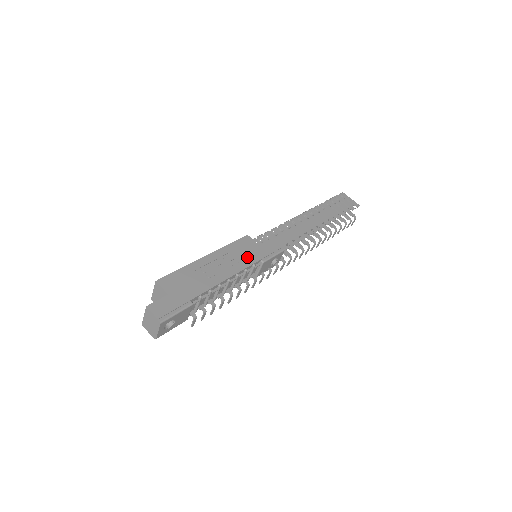
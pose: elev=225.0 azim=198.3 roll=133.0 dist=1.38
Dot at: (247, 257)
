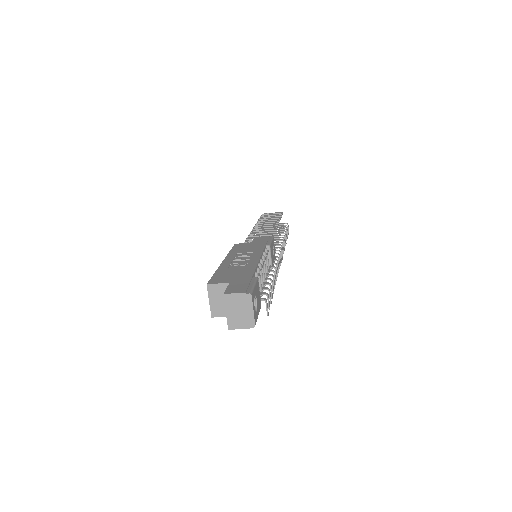
Dot at: (254, 248)
